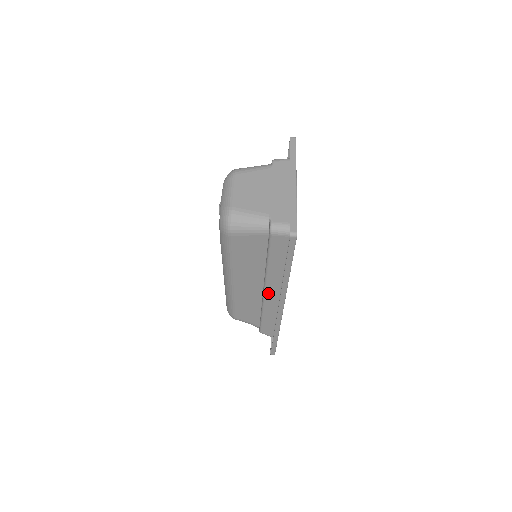
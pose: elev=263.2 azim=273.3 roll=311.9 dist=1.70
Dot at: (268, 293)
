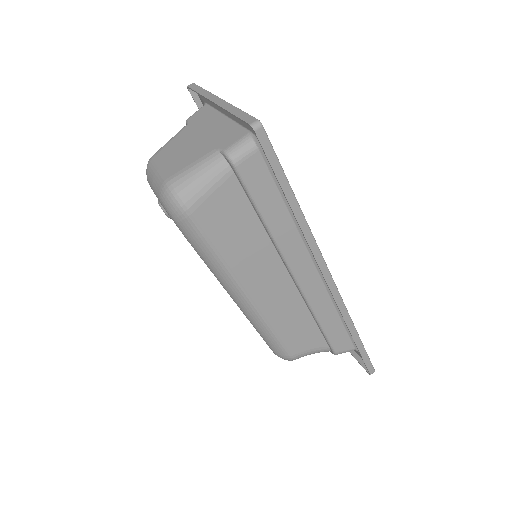
Dot at: (300, 276)
